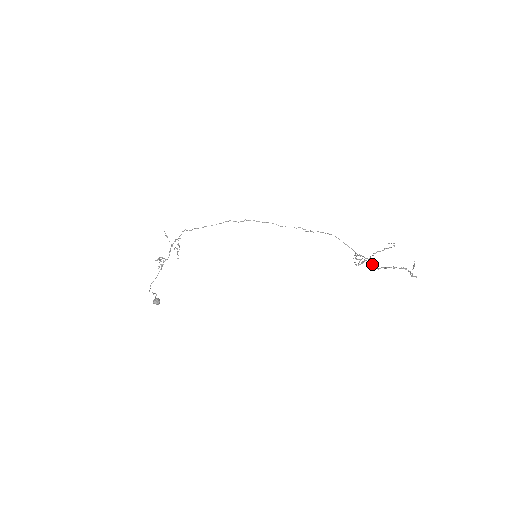
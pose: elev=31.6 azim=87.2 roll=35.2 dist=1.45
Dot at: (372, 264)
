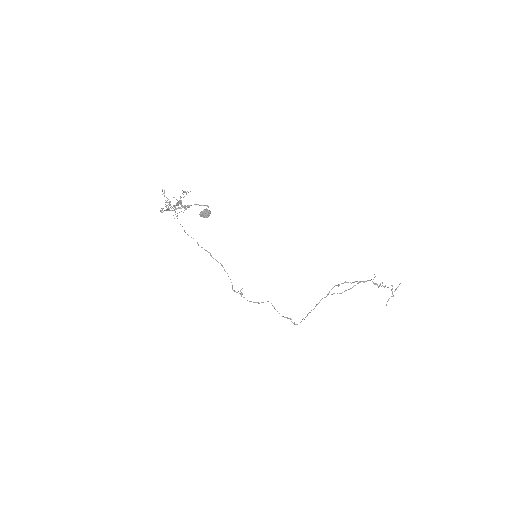
Dot at: occluded
